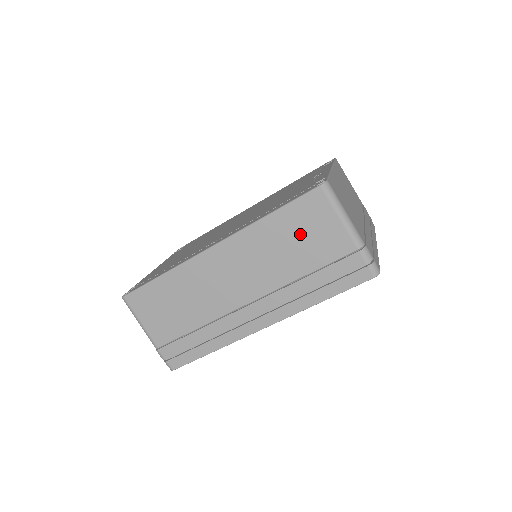
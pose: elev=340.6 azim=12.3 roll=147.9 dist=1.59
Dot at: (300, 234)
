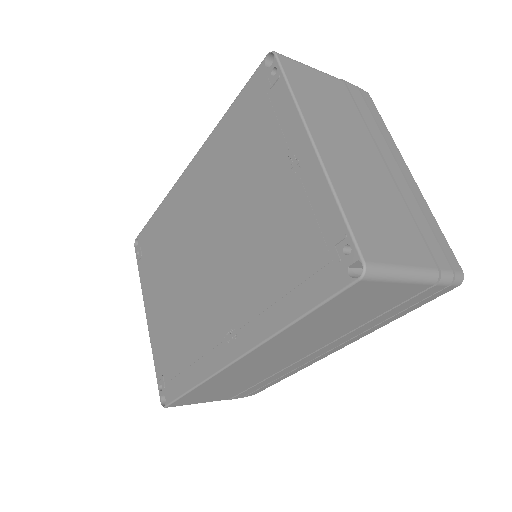
Dot at: (348, 311)
